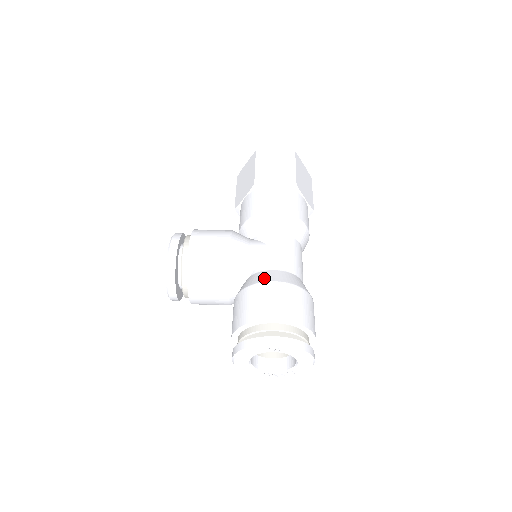
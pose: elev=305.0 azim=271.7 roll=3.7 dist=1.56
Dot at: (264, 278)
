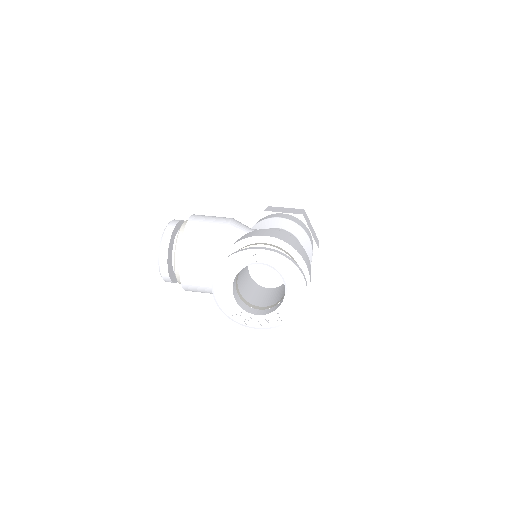
Dot at: occluded
